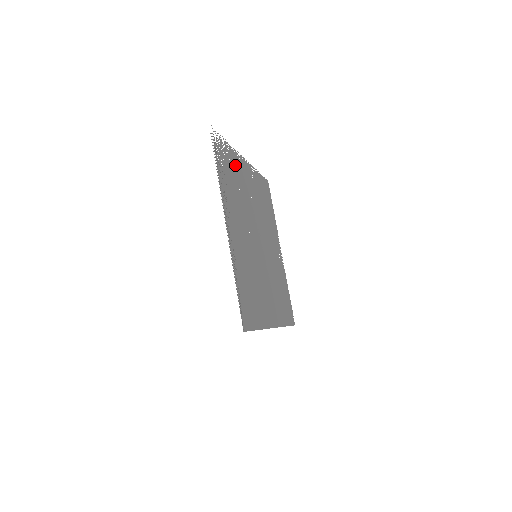
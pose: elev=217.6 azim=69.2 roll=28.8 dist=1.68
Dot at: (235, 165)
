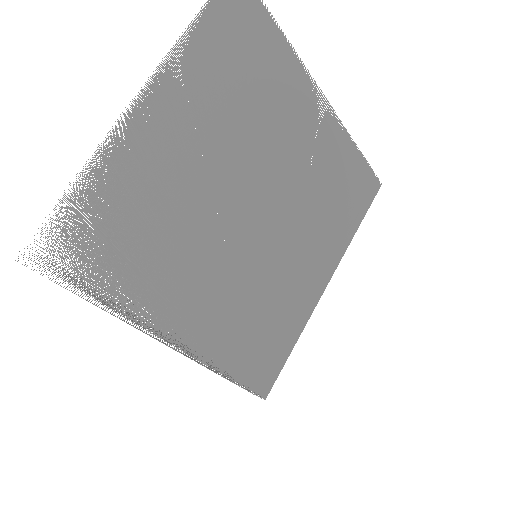
Dot at: (127, 182)
